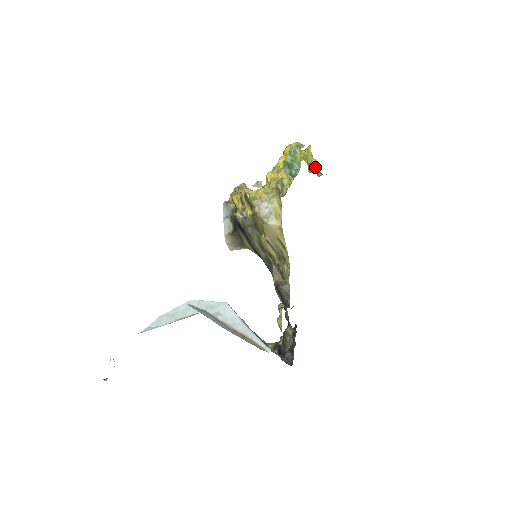
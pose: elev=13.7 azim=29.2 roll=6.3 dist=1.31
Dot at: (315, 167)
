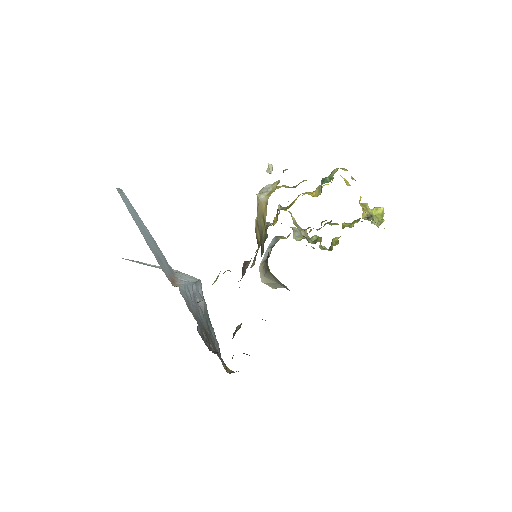
Dot at: (379, 225)
